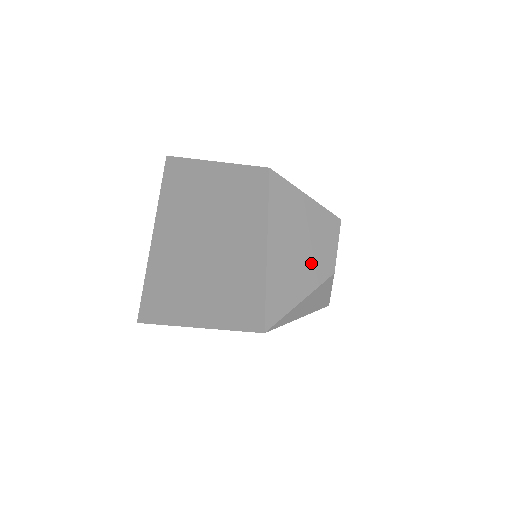
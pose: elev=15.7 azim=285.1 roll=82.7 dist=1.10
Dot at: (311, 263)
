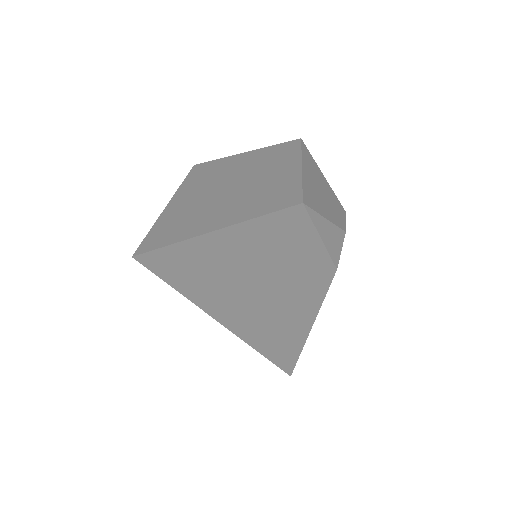
Dot at: (330, 208)
